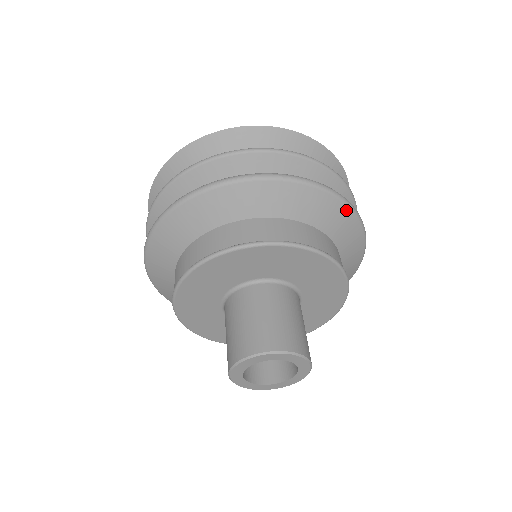
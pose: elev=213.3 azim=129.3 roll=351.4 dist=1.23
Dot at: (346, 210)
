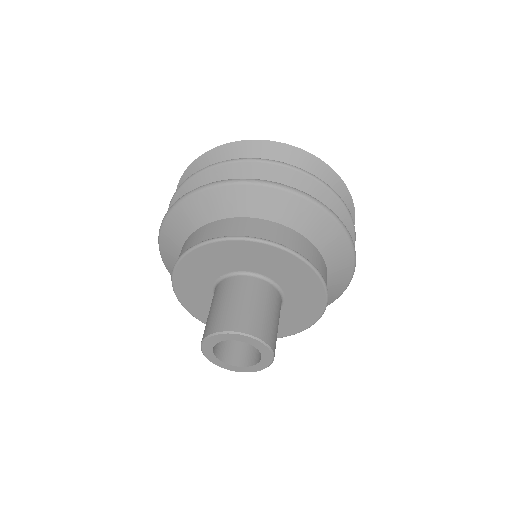
Dot at: (249, 188)
